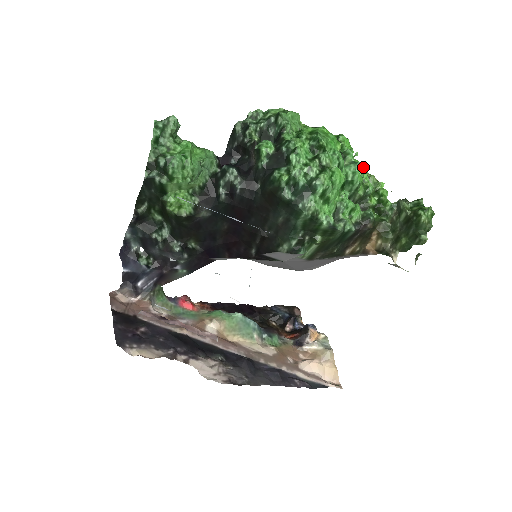
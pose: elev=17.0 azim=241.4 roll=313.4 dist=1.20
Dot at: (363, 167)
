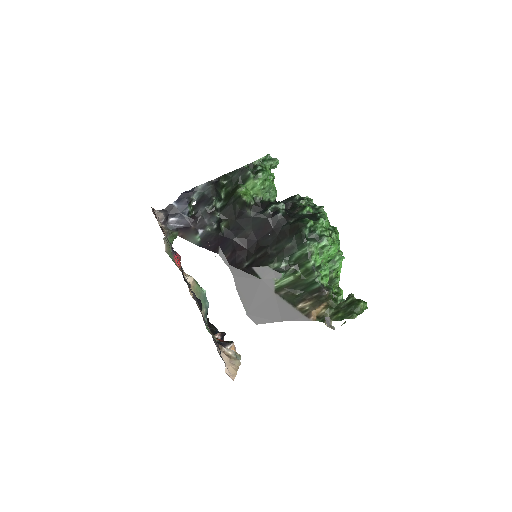
Dot at: occluded
